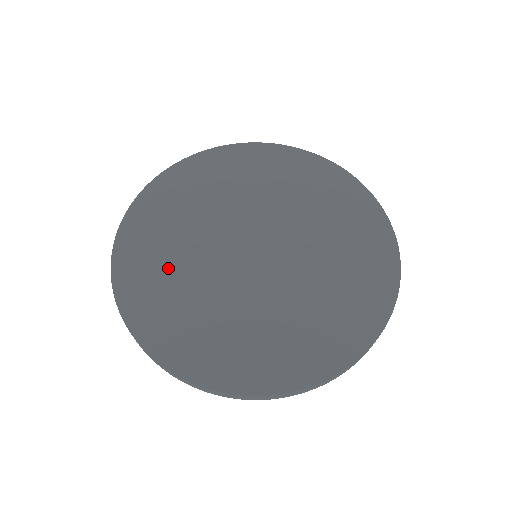
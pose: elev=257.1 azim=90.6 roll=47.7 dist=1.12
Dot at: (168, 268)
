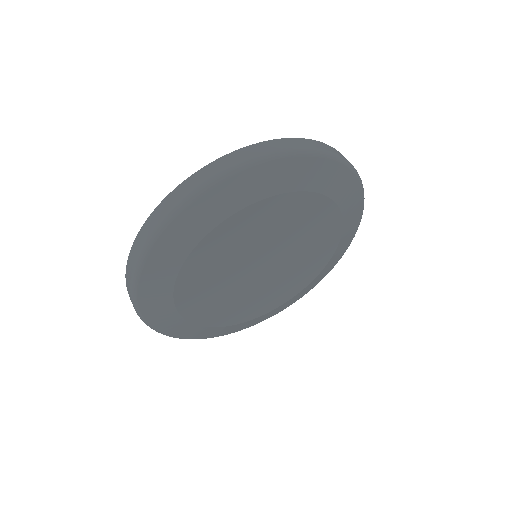
Dot at: occluded
